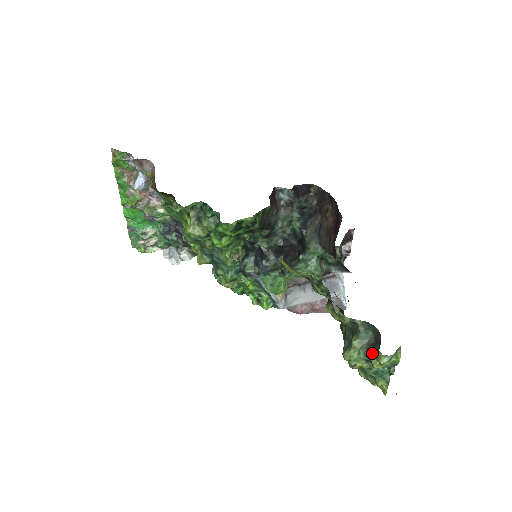
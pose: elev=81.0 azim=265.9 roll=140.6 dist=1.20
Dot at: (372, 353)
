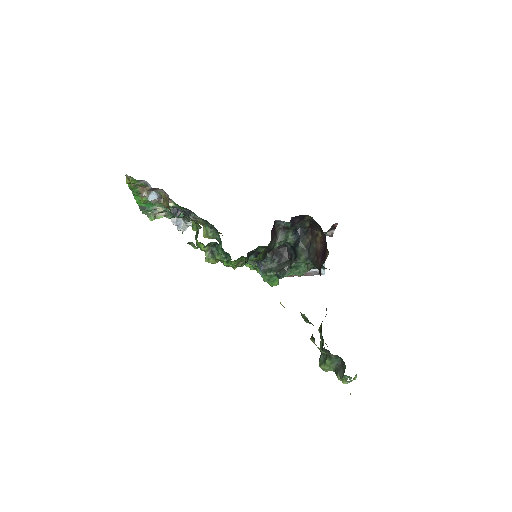
Dot at: (338, 374)
